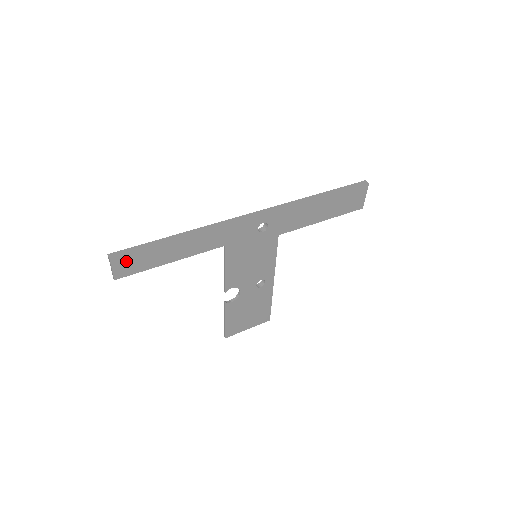
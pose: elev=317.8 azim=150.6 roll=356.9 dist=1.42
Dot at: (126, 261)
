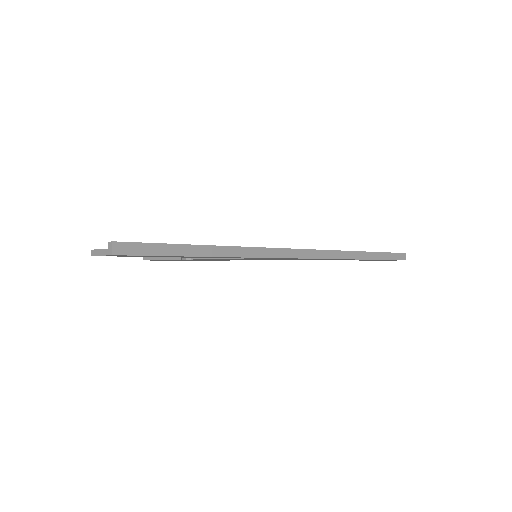
Dot at: occluded
